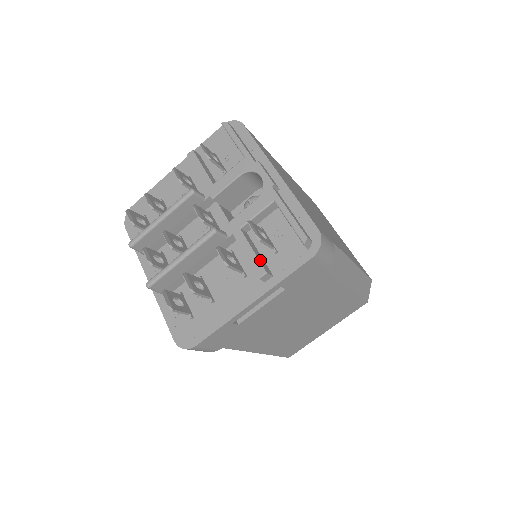
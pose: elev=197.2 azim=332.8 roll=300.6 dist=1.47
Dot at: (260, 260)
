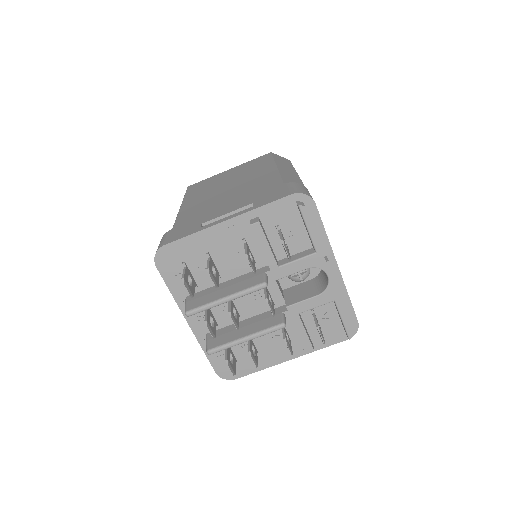
Dot at: (310, 340)
